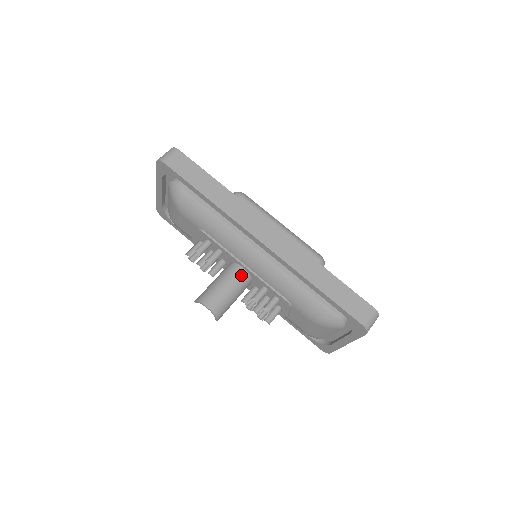
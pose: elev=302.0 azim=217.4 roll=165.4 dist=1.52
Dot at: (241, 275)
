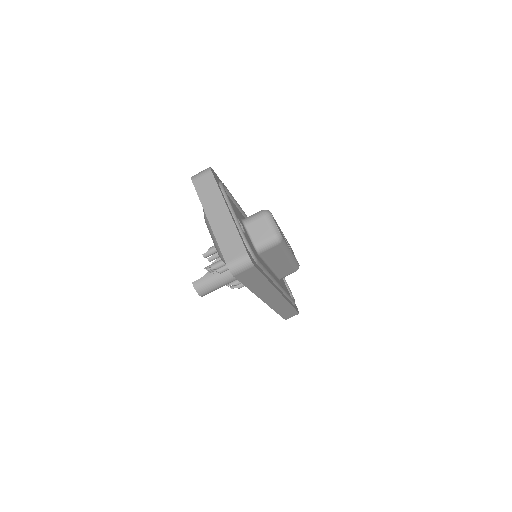
Dot at: occluded
